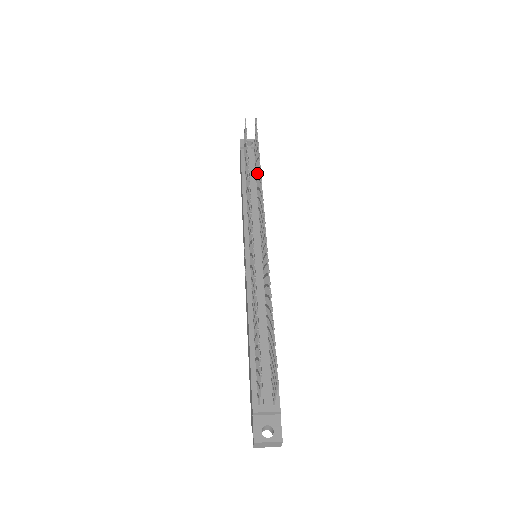
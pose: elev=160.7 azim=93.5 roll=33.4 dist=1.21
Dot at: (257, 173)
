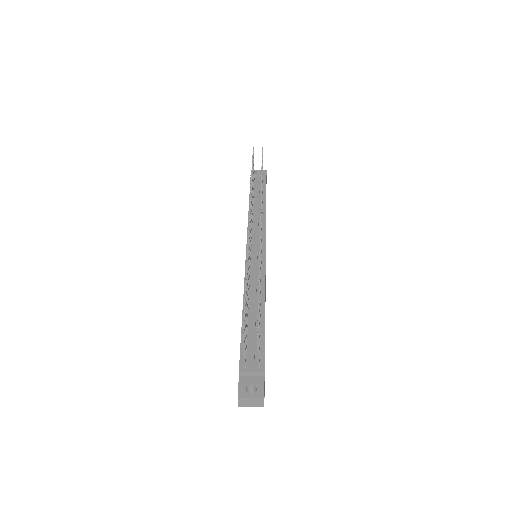
Dot at: occluded
